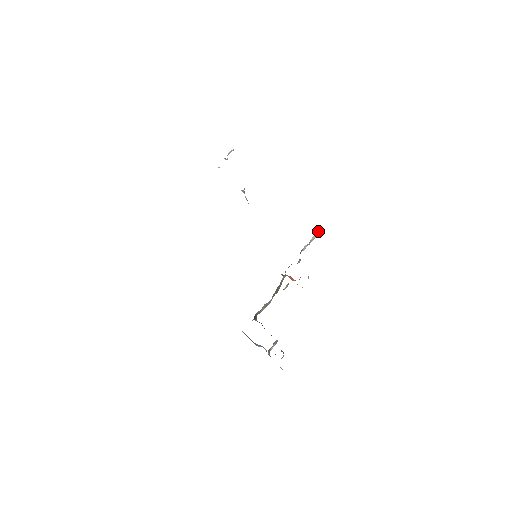
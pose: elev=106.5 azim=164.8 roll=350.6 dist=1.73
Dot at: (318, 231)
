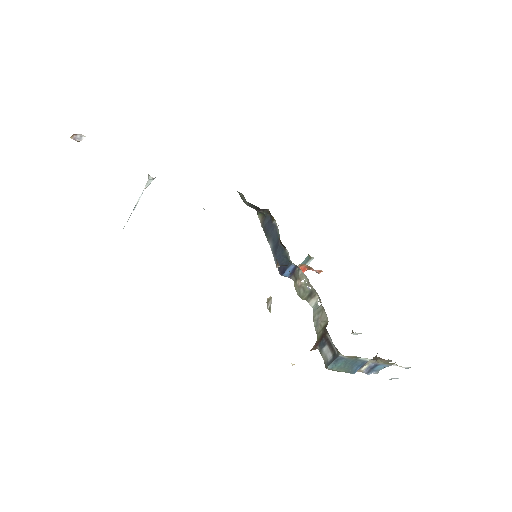
Dot at: (264, 213)
